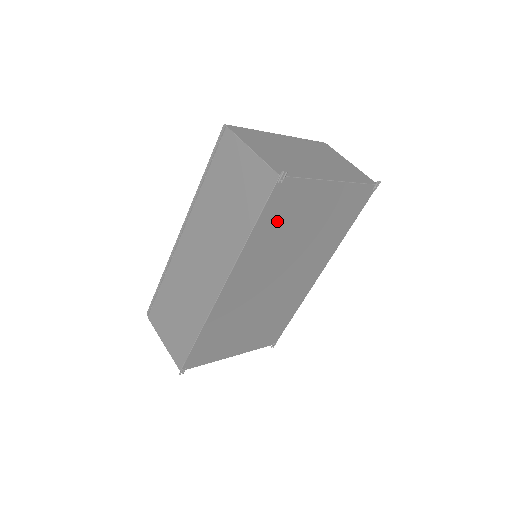
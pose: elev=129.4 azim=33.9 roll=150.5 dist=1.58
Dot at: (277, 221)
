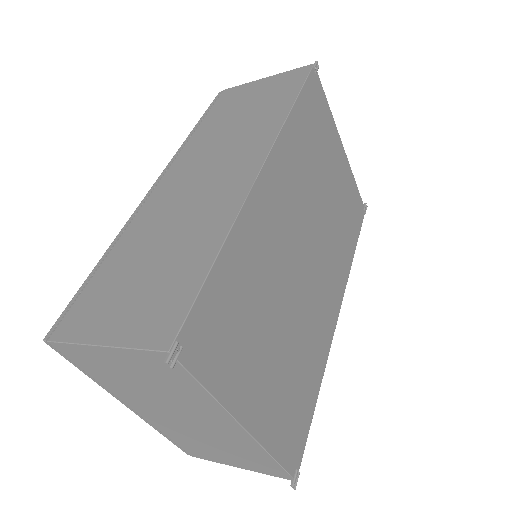
Dot at: (310, 127)
